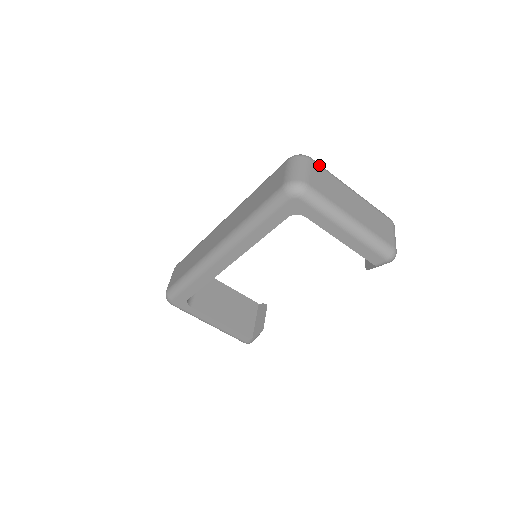
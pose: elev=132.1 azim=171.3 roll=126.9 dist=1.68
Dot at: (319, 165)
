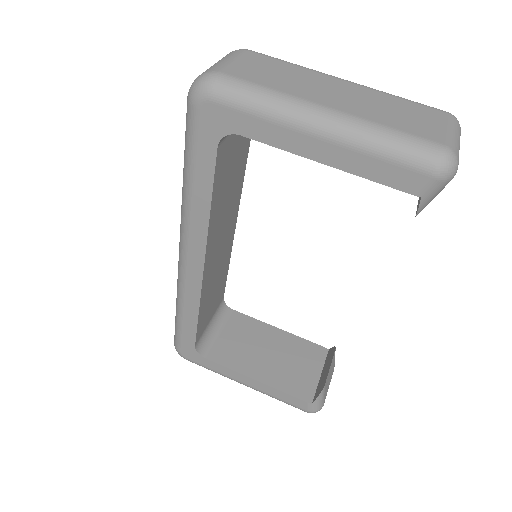
Dot at: (265, 55)
